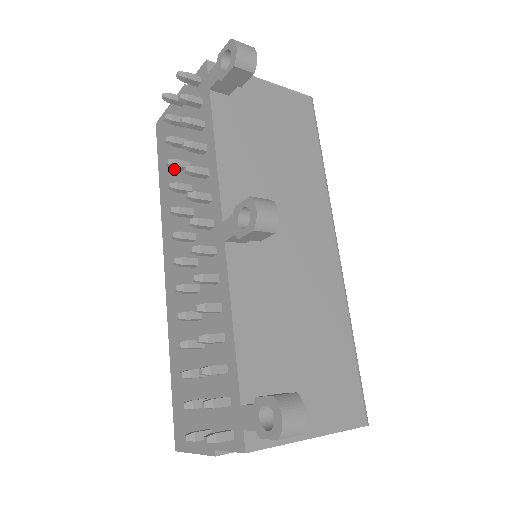
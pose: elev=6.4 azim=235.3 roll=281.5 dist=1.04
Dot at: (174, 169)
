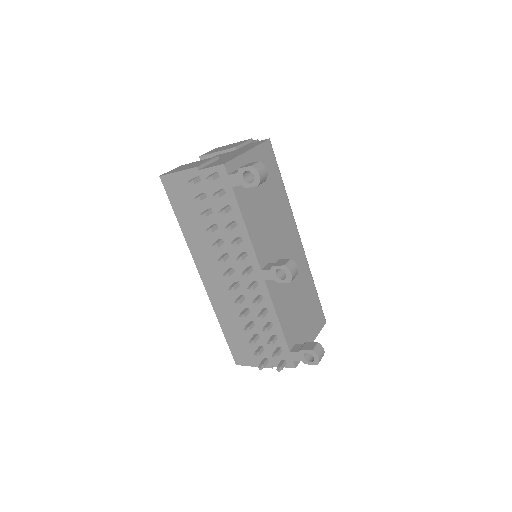
Dot at: (197, 221)
